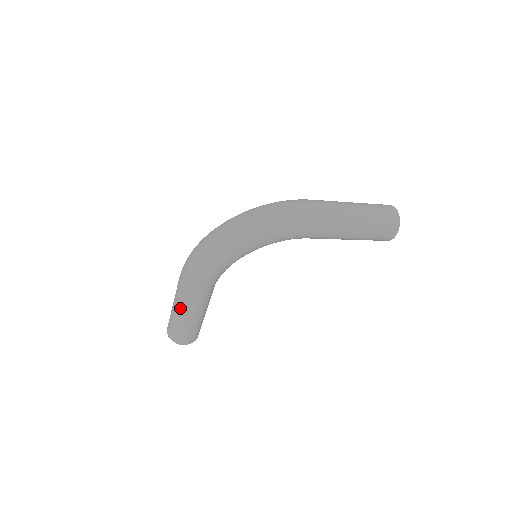
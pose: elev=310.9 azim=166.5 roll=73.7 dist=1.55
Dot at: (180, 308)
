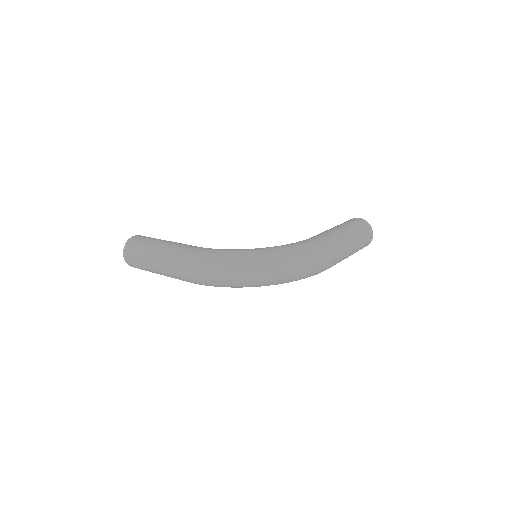
Dot at: (164, 274)
